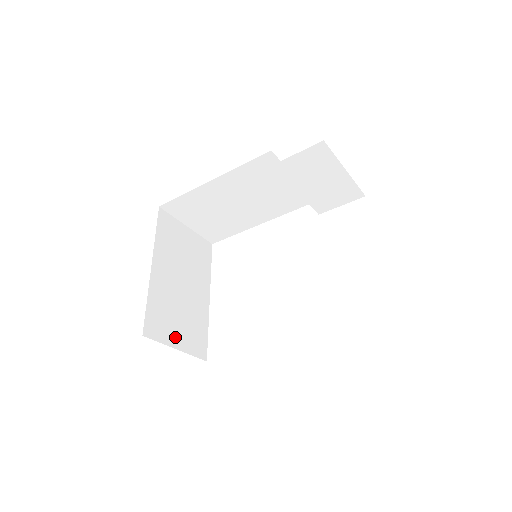
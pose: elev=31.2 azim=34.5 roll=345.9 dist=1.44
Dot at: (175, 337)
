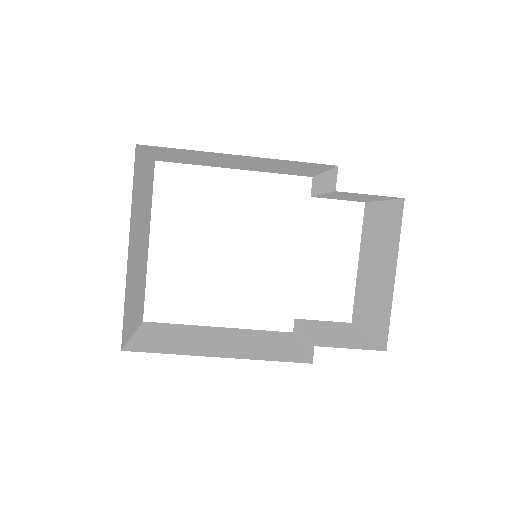
Dot at: (133, 321)
